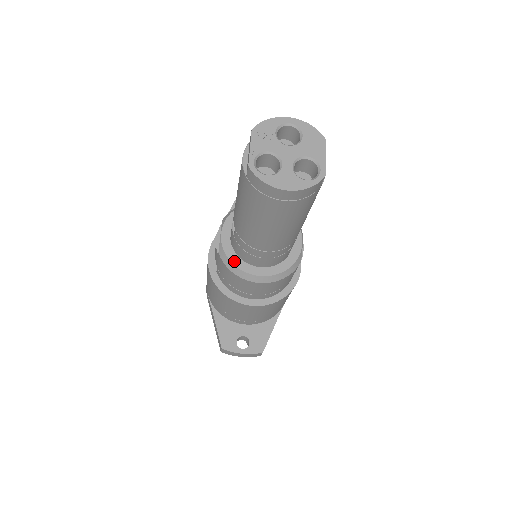
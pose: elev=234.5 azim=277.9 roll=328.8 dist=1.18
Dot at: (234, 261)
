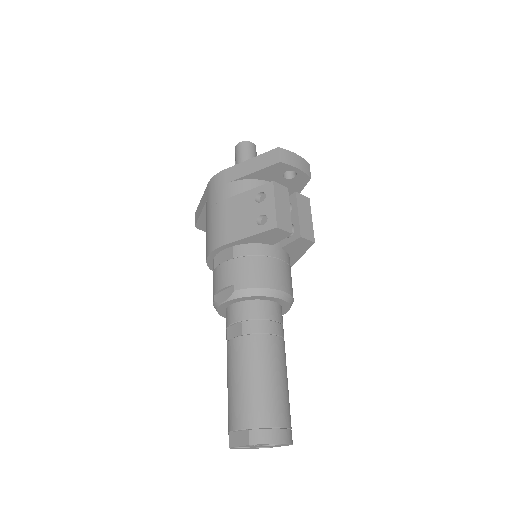
Dot at: (220, 313)
